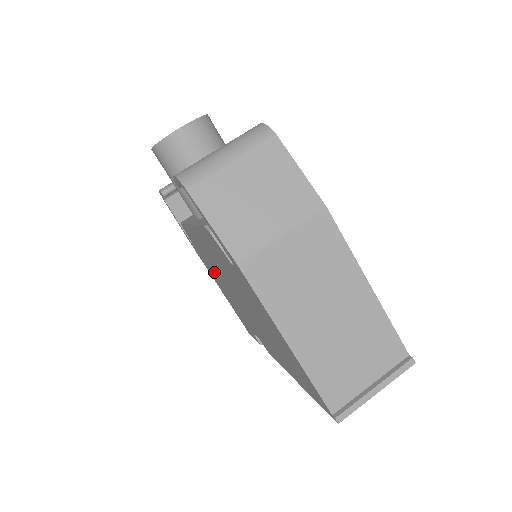
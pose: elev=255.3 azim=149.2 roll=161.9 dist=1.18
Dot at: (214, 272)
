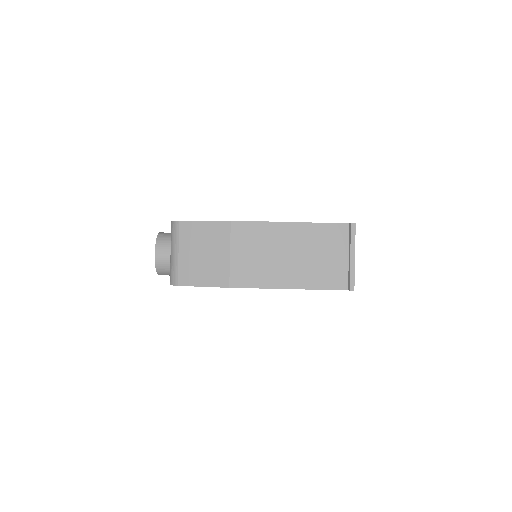
Dot at: occluded
